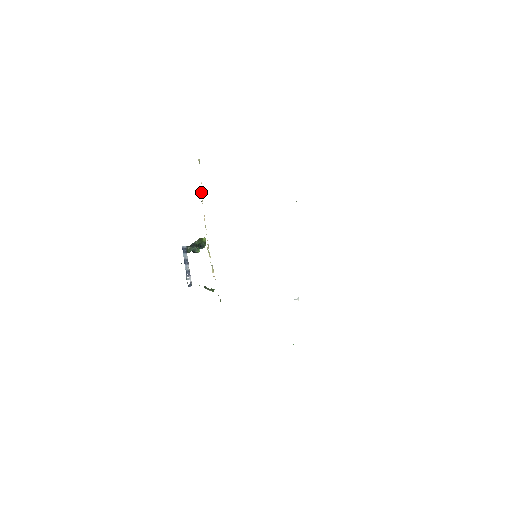
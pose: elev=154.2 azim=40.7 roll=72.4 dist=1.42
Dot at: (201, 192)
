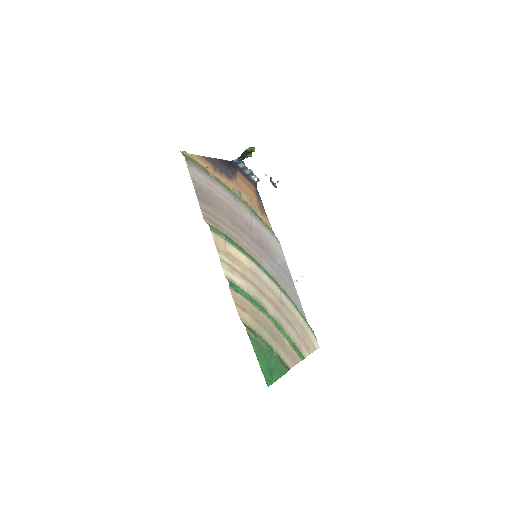
Dot at: (207, 167)
